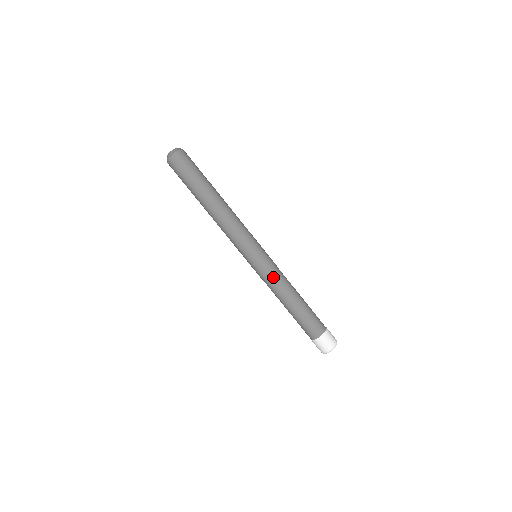
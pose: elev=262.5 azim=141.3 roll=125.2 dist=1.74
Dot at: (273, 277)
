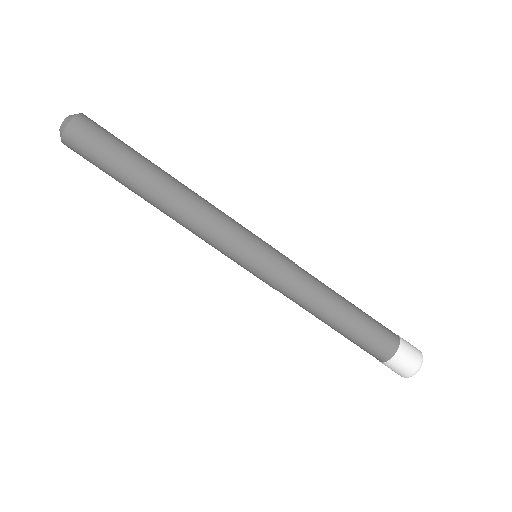
Dot at: (298, 274)
